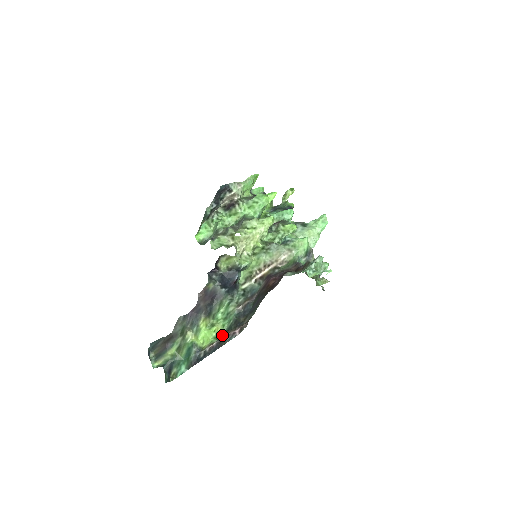
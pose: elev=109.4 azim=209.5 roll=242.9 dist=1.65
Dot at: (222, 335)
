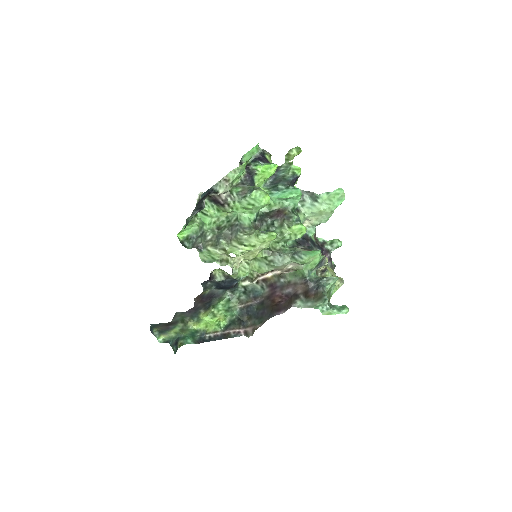
Dot at: (225, 323)
